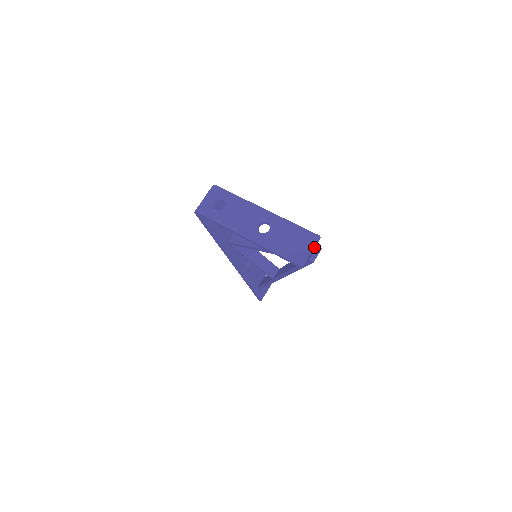
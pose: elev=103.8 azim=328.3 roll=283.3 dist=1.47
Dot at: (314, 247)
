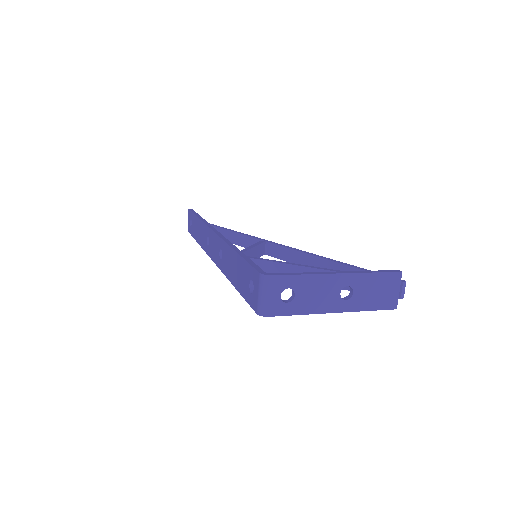
Dot at: (398, 283)
